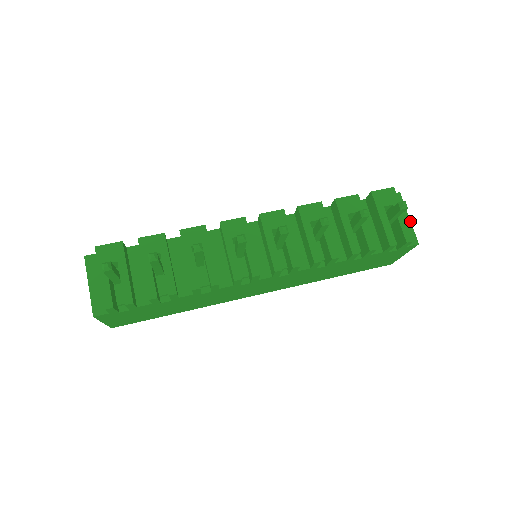
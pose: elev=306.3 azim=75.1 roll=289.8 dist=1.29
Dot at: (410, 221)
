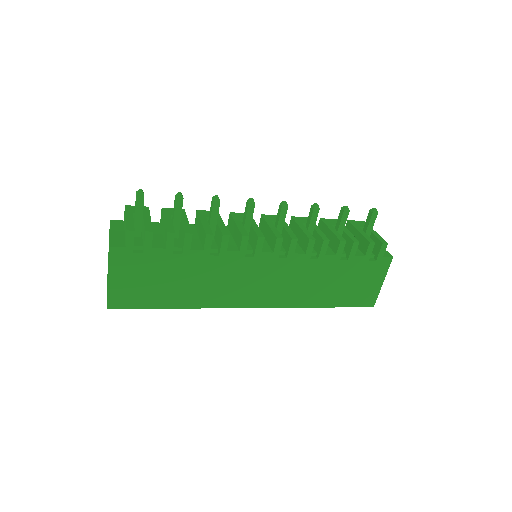
Dot at: occluded
